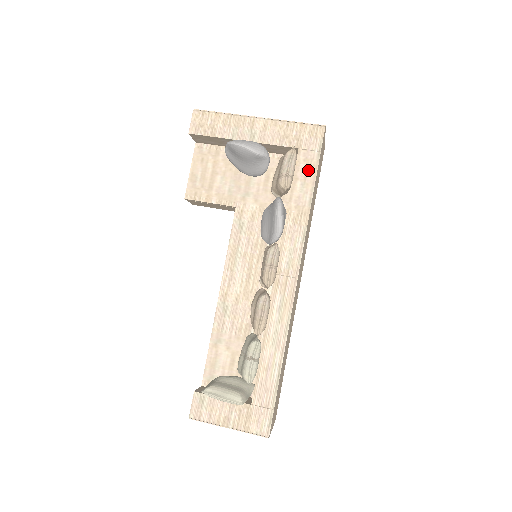
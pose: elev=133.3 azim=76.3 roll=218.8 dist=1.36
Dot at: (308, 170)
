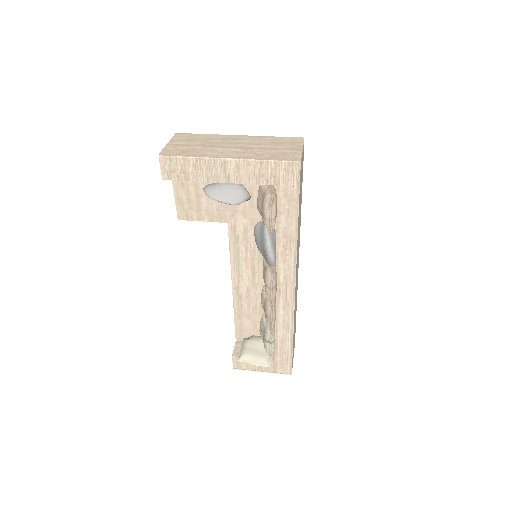
Dot at: (290, 205)
